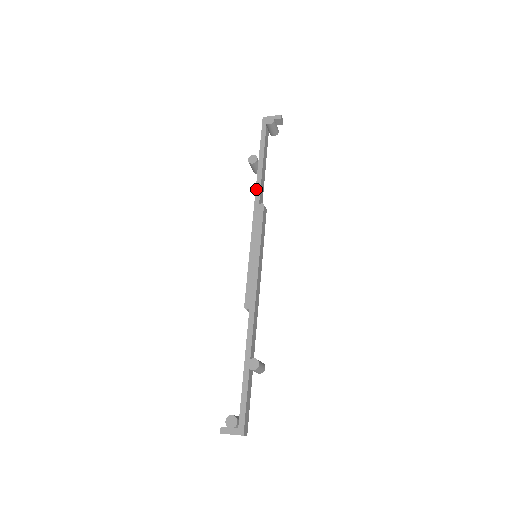
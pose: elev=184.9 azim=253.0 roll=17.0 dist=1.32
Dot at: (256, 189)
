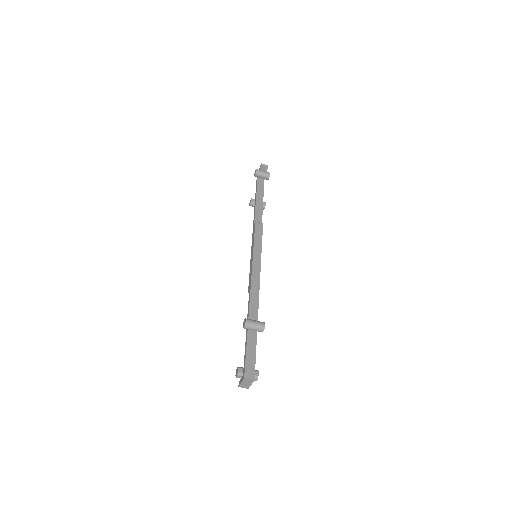
Dot at: (254, 217)
